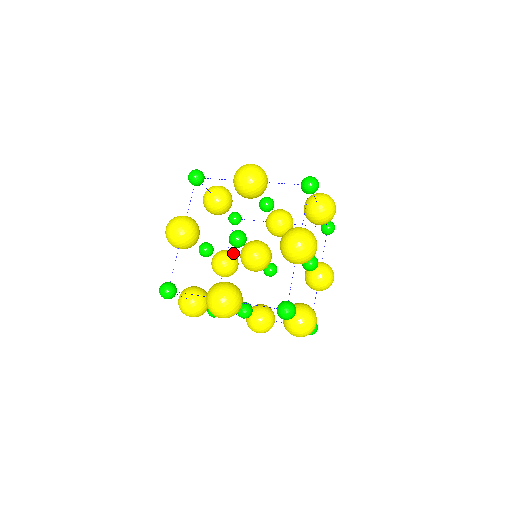
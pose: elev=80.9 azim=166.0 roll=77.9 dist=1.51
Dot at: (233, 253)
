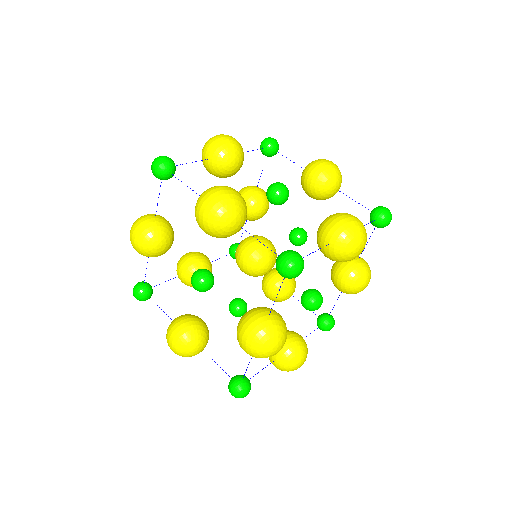
Dot at: occluded
